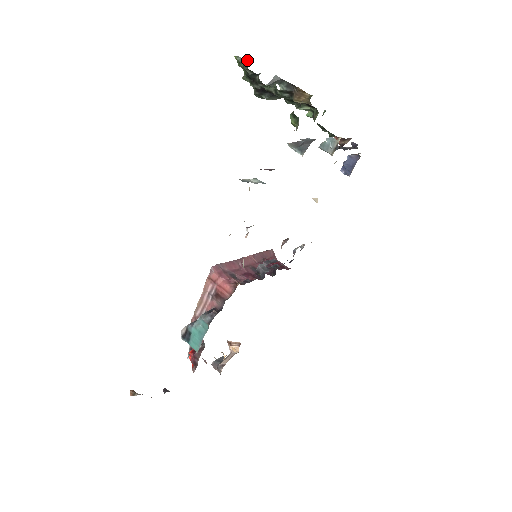
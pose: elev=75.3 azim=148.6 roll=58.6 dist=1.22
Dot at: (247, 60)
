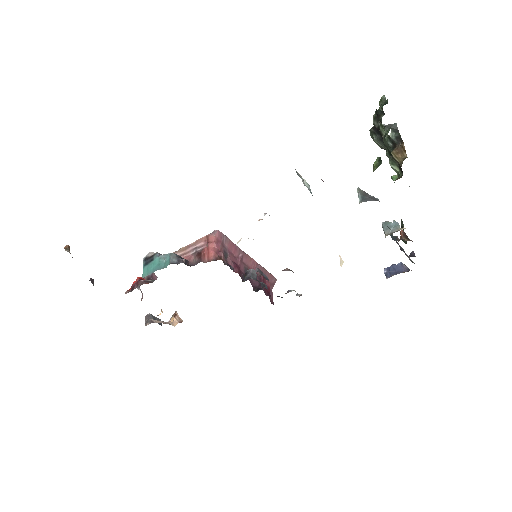
Dot at: occluded
